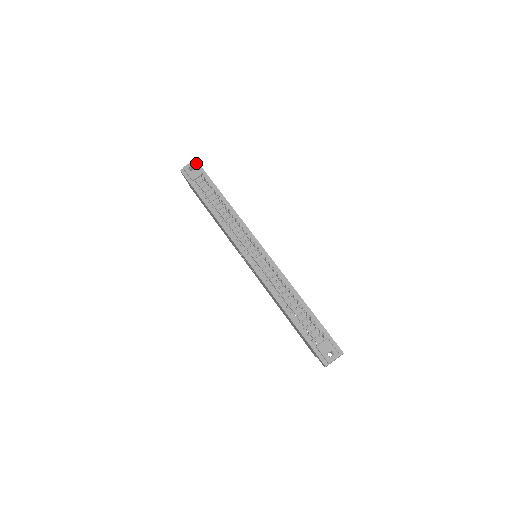
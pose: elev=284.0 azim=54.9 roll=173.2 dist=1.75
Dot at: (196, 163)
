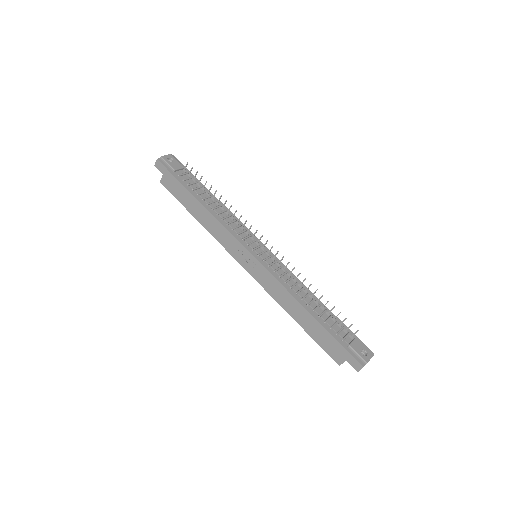
Dot at: (174, 157)
